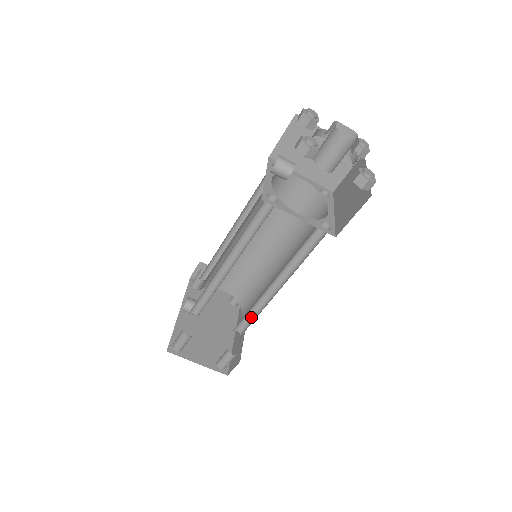
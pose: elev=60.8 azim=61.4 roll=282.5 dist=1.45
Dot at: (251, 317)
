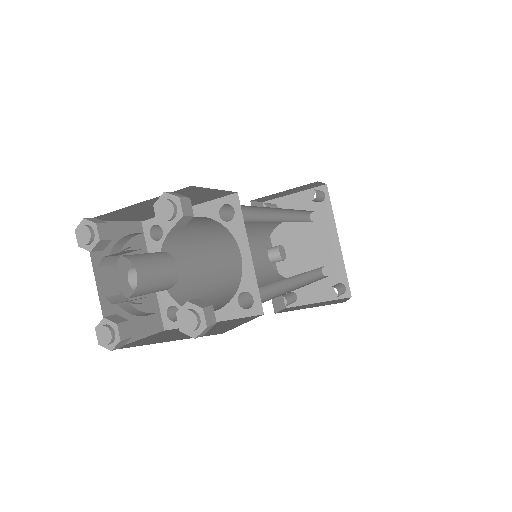
Dot at: occluded
